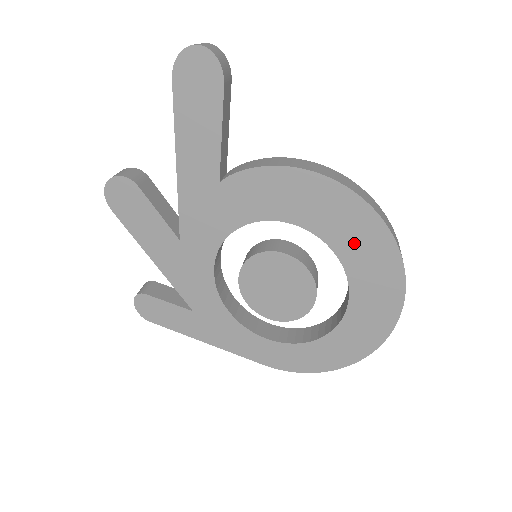
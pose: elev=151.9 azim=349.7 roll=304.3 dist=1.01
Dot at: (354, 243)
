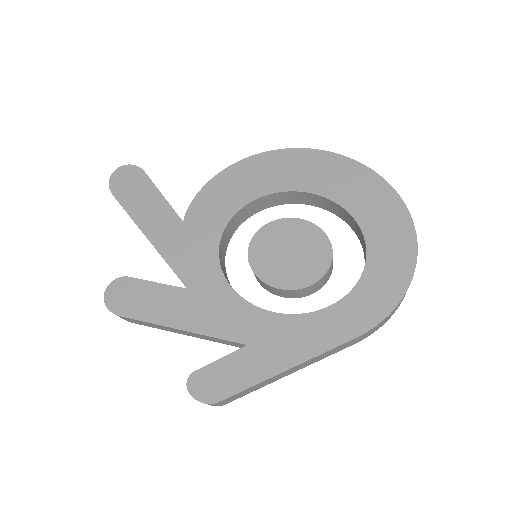
Dot at: (302, 175)
